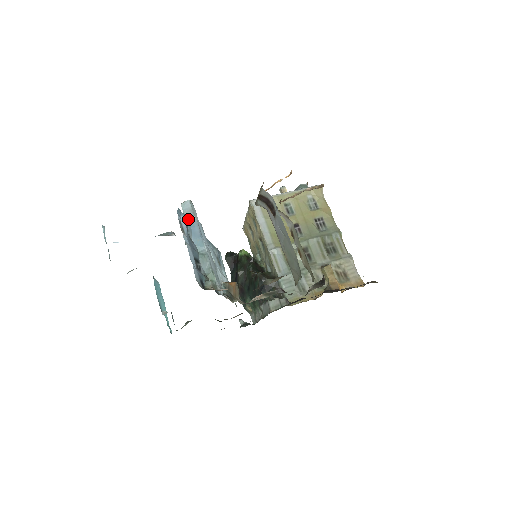
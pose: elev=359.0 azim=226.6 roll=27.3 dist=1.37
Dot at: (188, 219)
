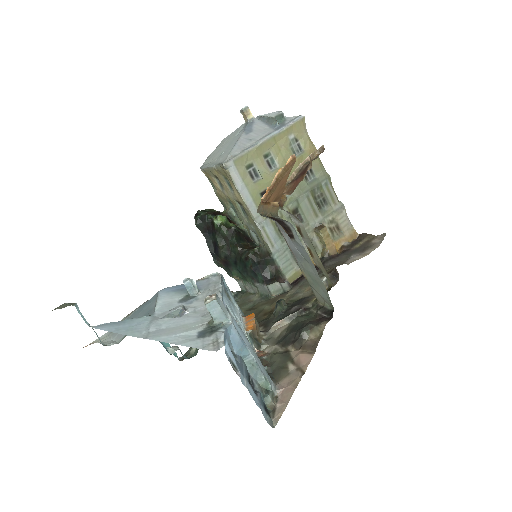
Dot at: (225, 331)
